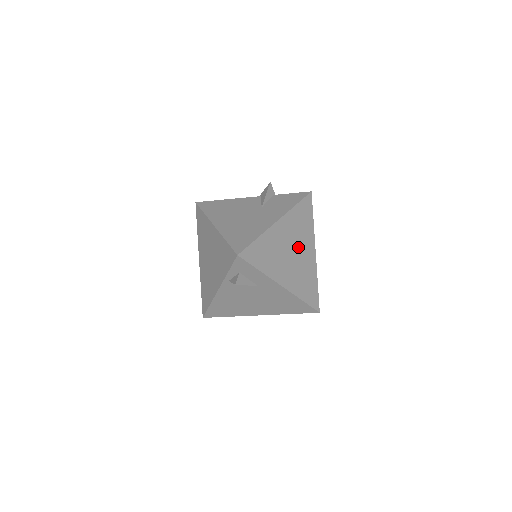
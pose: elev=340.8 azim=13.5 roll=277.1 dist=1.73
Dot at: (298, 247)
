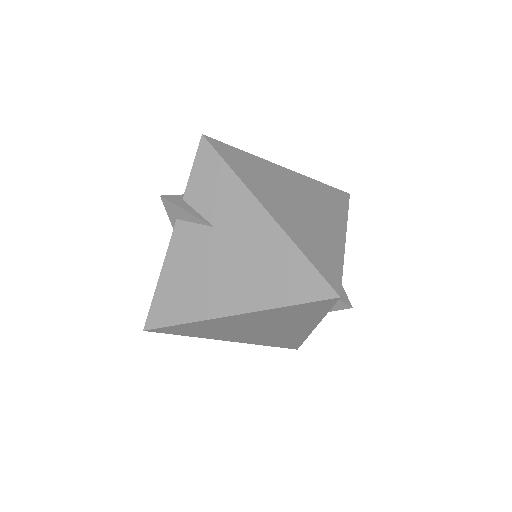
Dot at: (289, 192)
